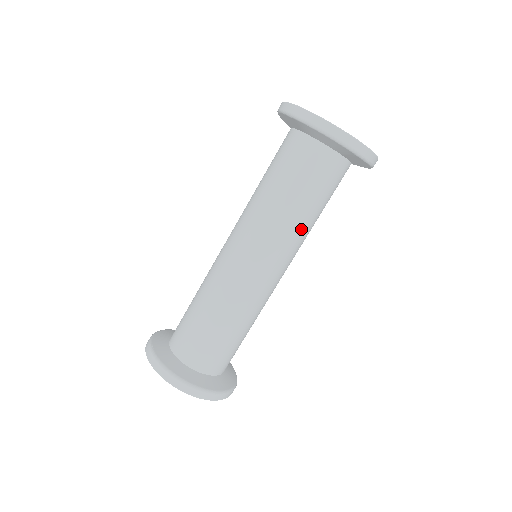
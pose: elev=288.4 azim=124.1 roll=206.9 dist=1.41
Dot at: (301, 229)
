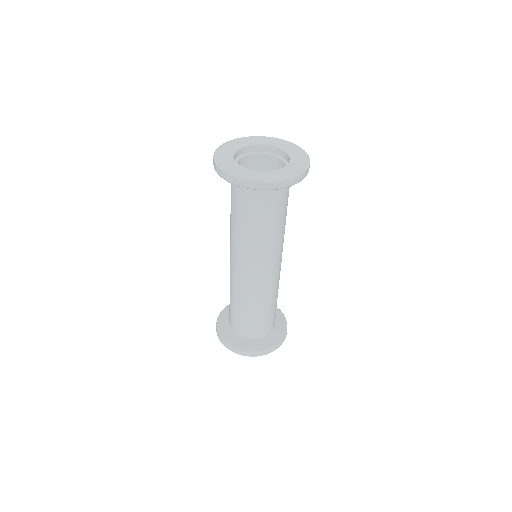
Dot at: (273, 240)
